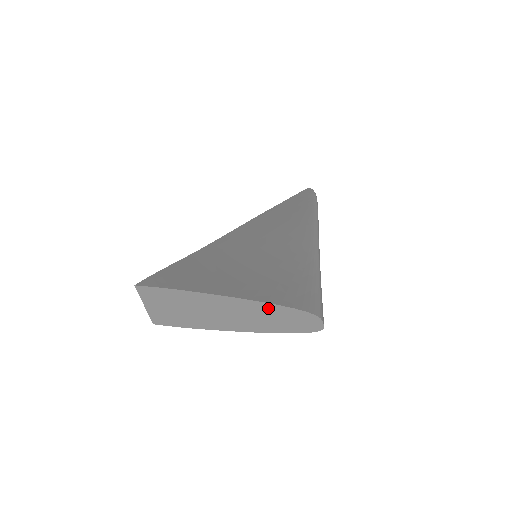
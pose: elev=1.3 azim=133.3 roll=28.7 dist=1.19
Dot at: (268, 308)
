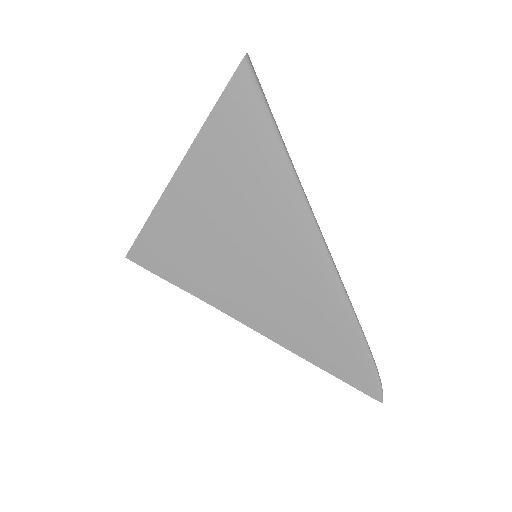
Dot at: occluded
